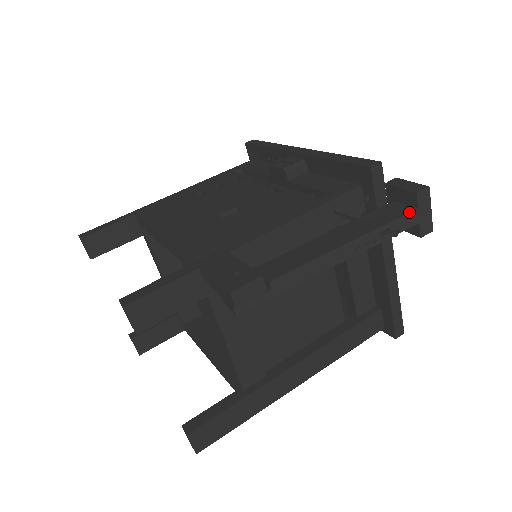
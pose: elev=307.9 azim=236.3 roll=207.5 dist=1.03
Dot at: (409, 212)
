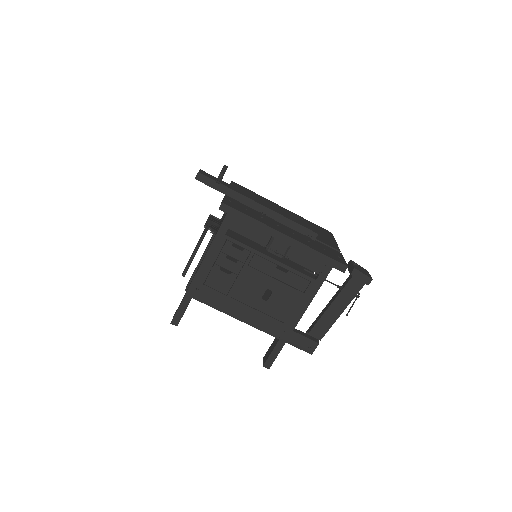
Dot at: occluded
